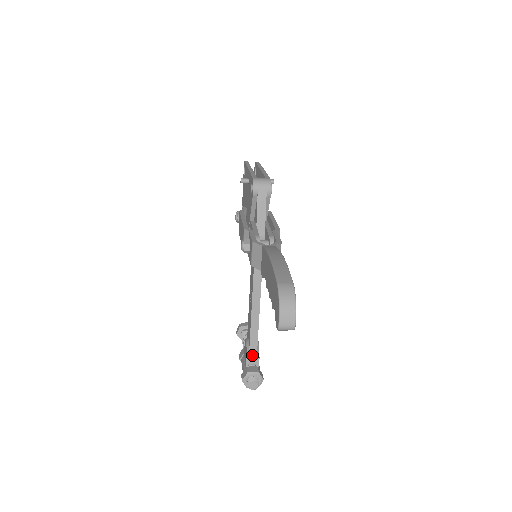
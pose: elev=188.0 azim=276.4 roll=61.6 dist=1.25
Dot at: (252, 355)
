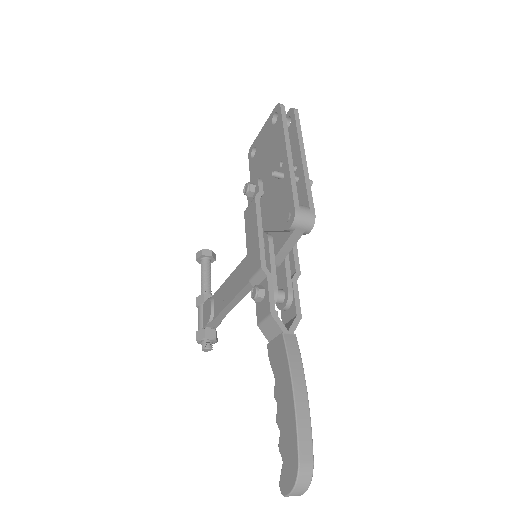
Dot at: (214, 323)
